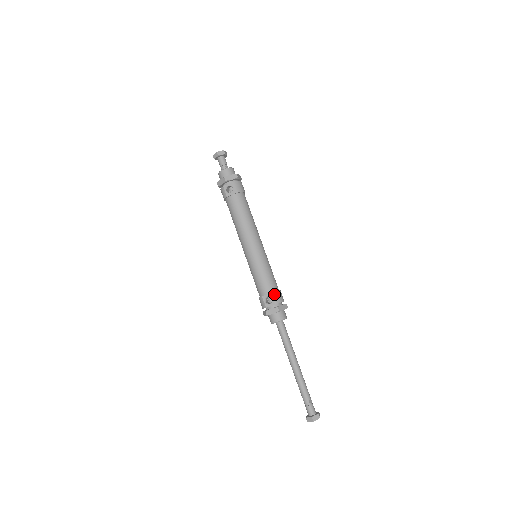
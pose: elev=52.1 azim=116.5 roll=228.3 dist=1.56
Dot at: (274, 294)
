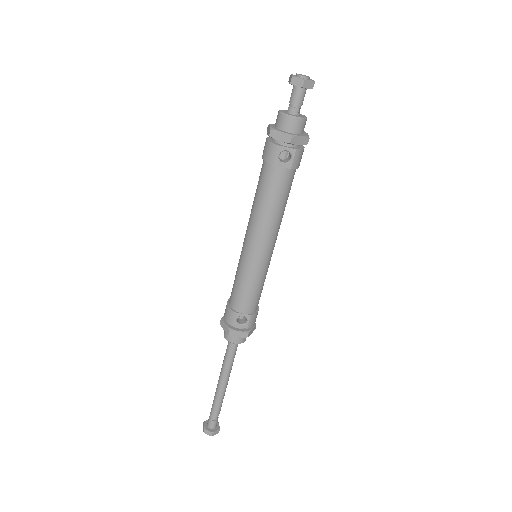
Dot at: (253, 317)
